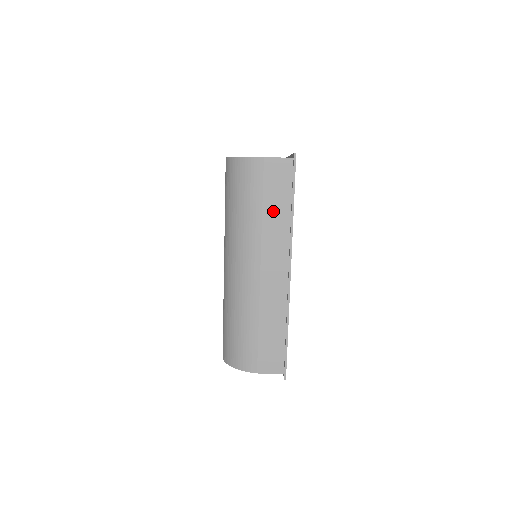
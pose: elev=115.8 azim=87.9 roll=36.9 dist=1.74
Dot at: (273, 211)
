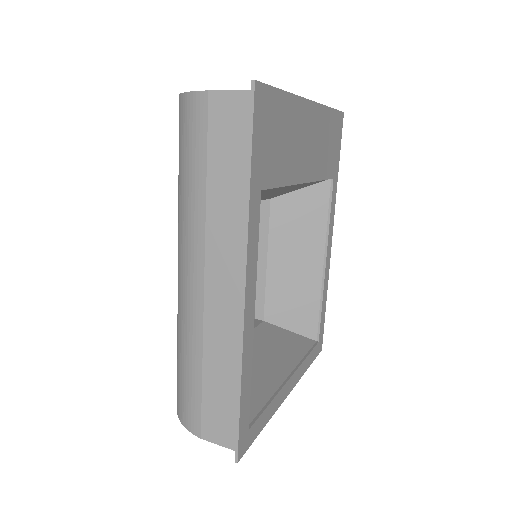
Dot at: (222, 185)
